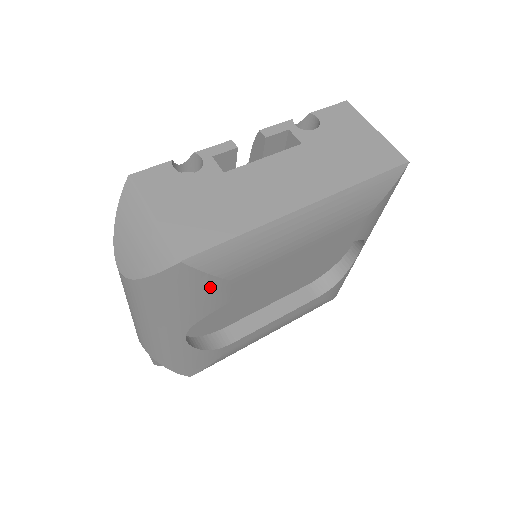
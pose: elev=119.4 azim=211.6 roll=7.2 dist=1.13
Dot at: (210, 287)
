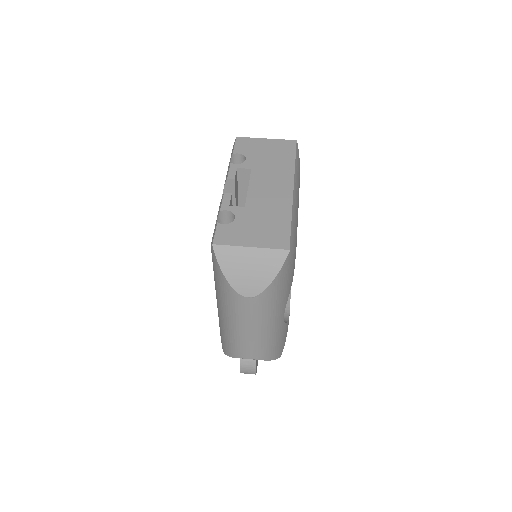
Dot at: (294, 262)
